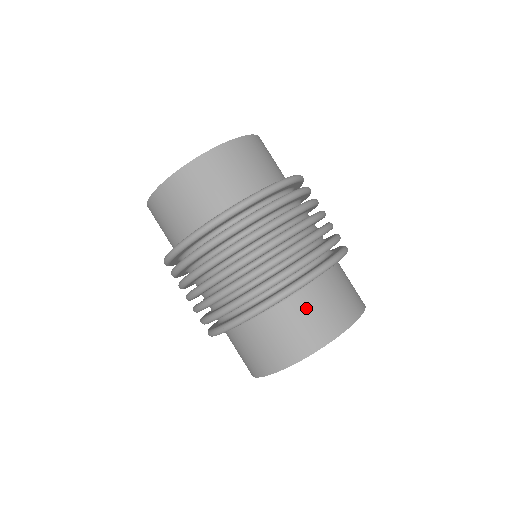
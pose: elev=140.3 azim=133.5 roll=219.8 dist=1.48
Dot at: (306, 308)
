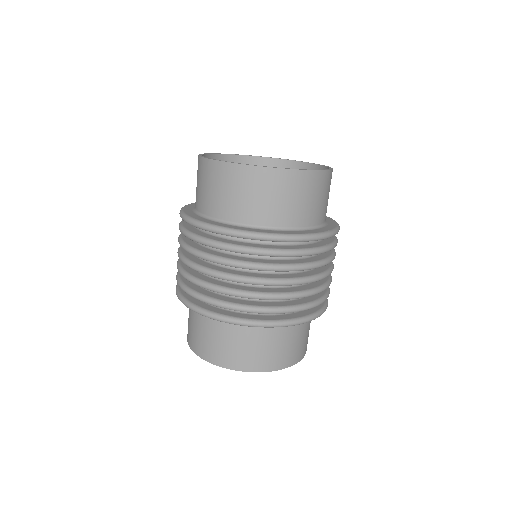
Dot at: (215, 331)
